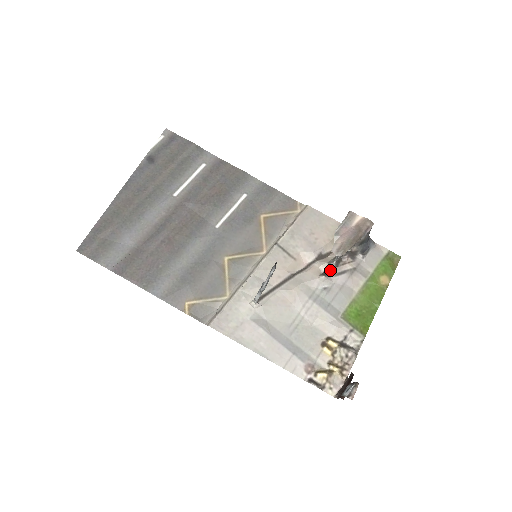
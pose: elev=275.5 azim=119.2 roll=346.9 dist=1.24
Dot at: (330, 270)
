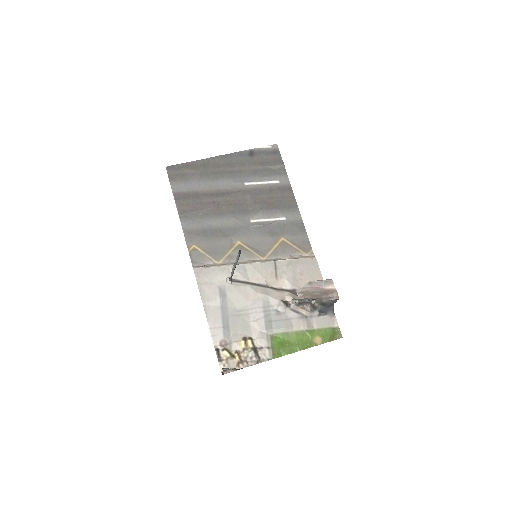
Dot at: (291, 303)
